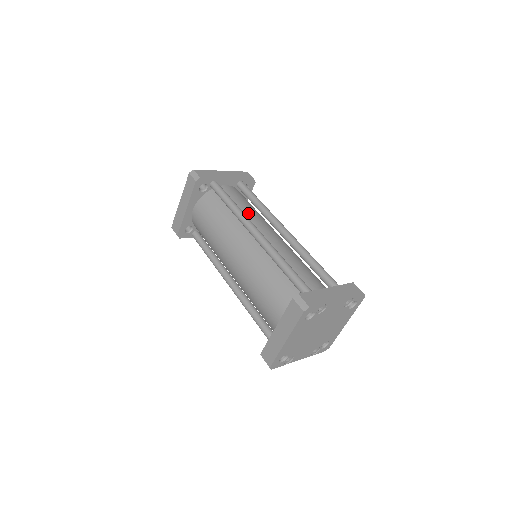
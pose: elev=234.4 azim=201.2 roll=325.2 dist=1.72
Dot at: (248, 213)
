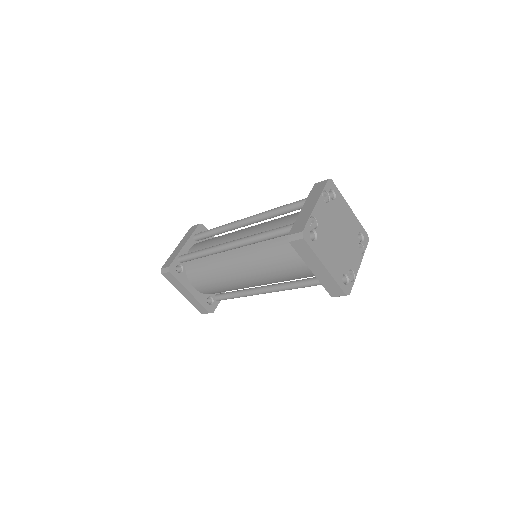
Dot at: (217, 243)
